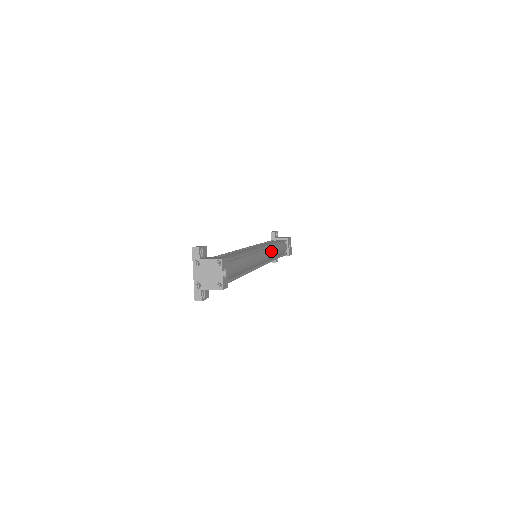
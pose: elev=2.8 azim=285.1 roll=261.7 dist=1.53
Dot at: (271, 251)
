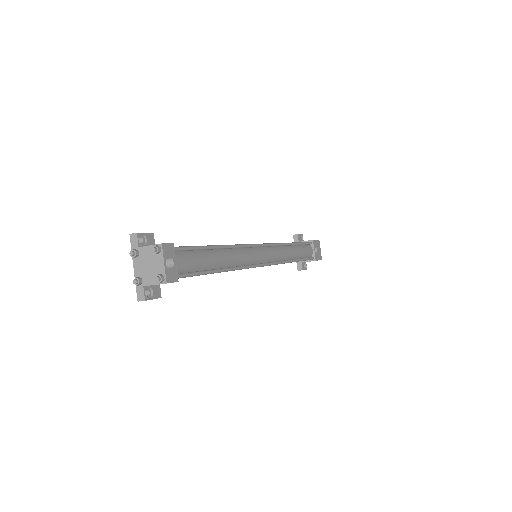
Dot at: (279, 251)
